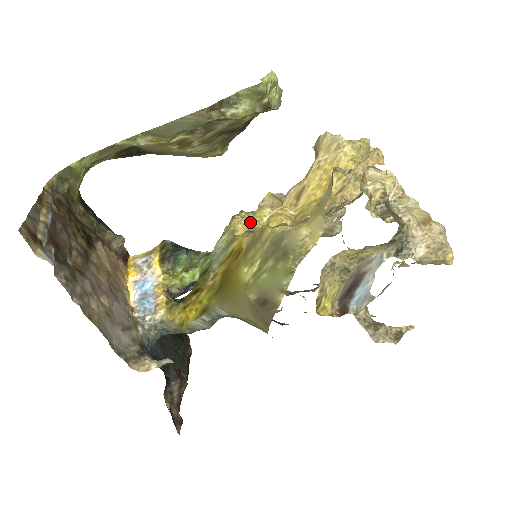
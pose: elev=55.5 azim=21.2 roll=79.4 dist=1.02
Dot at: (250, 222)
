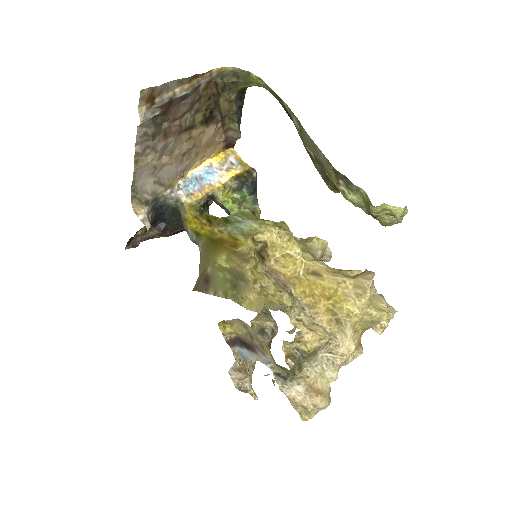
Dot at: (277, 241)
